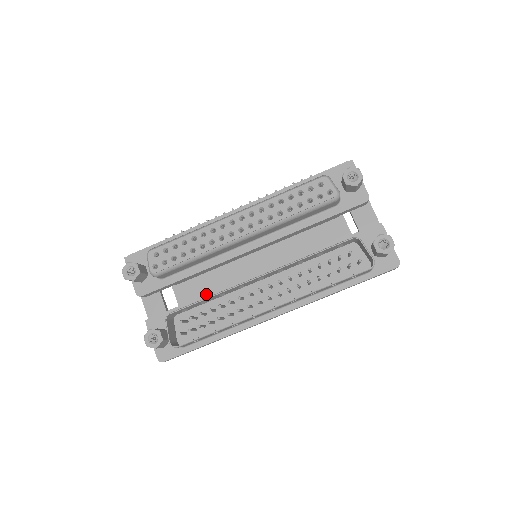
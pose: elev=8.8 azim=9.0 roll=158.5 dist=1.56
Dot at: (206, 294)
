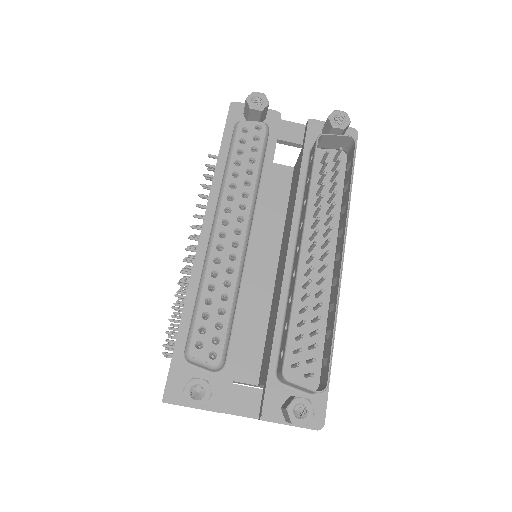
Dot at: (255, 343)
